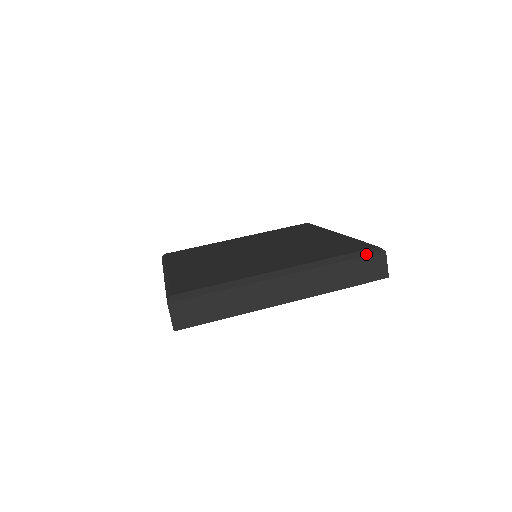
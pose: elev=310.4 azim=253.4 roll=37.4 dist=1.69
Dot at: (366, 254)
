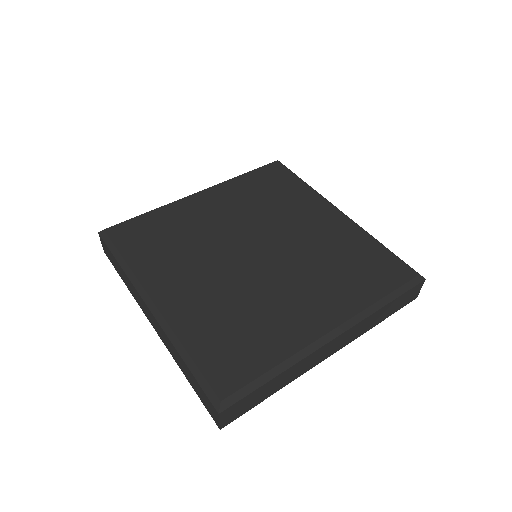
Dot at: (410, 287)
